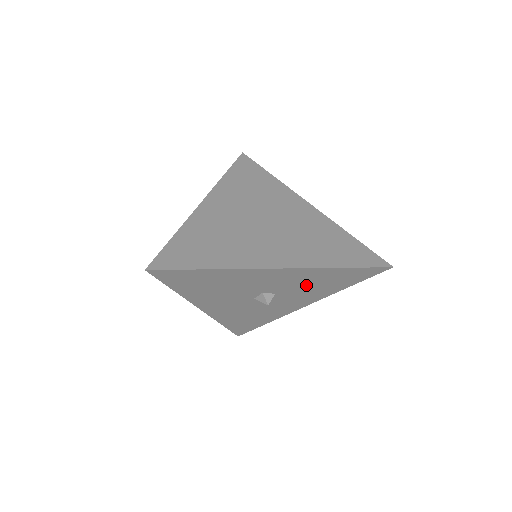
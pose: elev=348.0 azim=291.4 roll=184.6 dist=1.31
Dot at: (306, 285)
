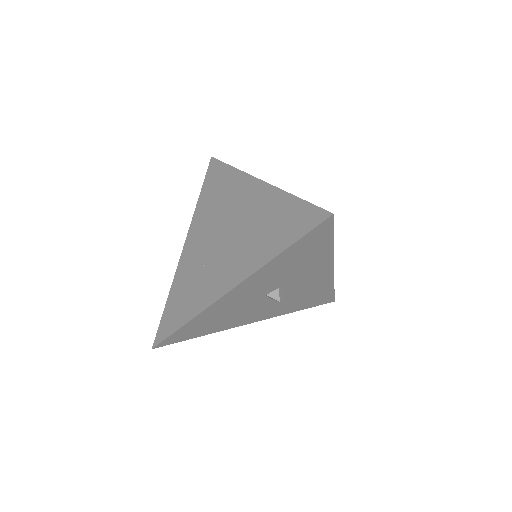
Dot at: (288, 271)
